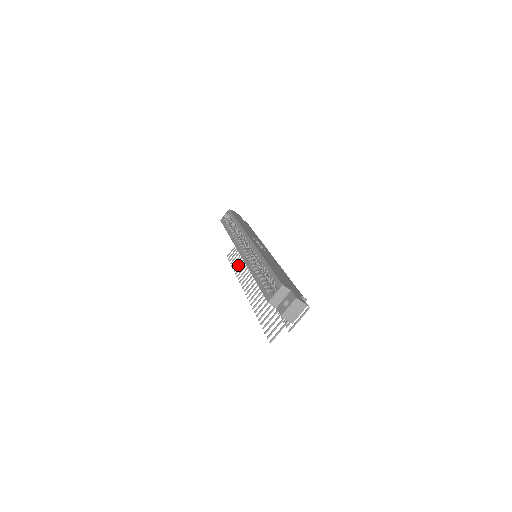
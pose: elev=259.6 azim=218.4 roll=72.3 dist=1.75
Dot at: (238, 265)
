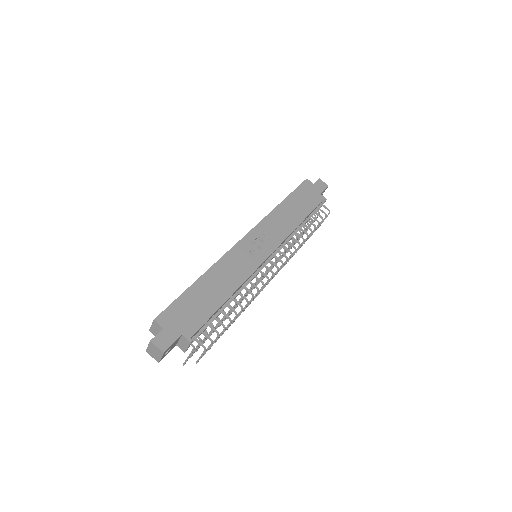
Dot at: occluded
